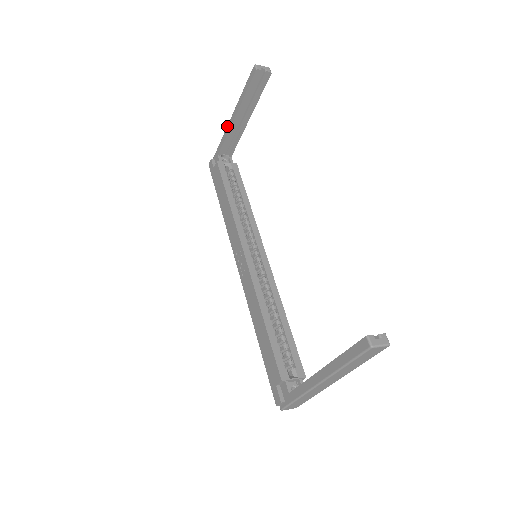
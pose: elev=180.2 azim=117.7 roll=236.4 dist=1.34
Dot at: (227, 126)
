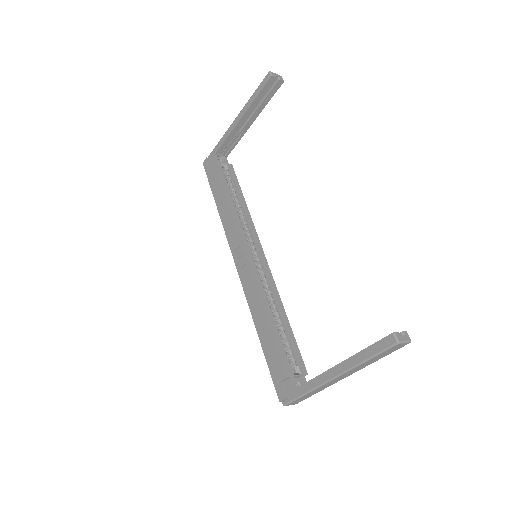
Dot at: (229, 127)
